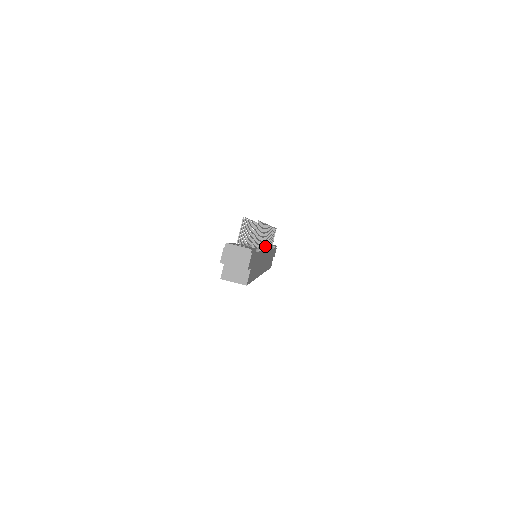
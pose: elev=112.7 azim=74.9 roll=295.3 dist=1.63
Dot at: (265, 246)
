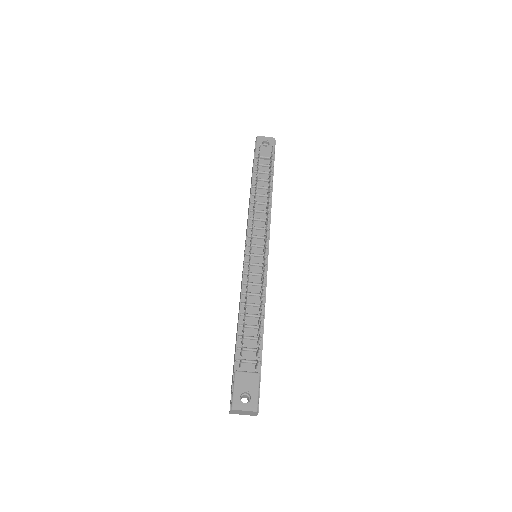
Dot at: (264, 242)
